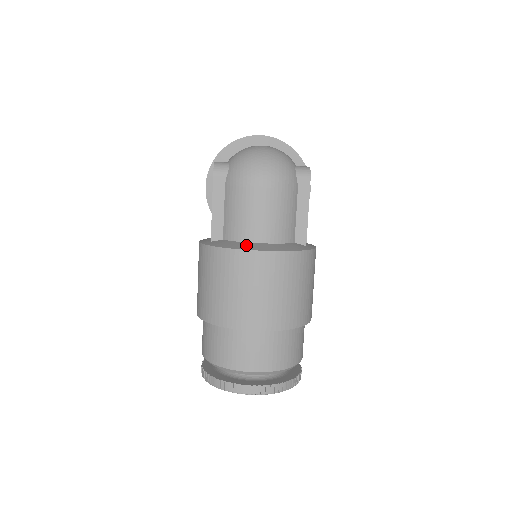
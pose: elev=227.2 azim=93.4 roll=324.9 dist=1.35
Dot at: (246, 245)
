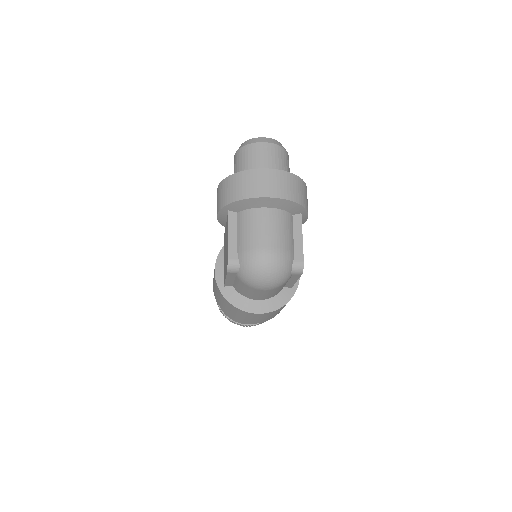
Dot at: (249, 305)
